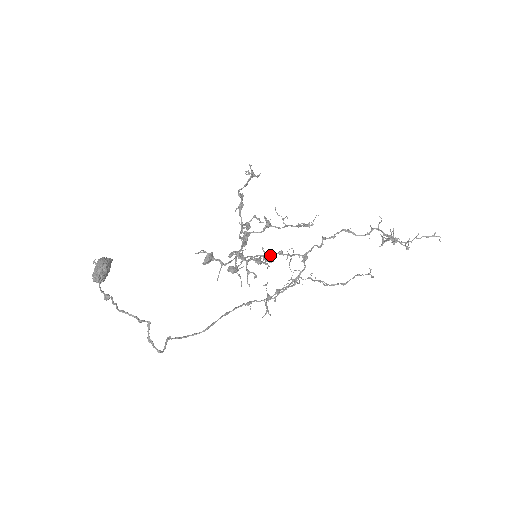
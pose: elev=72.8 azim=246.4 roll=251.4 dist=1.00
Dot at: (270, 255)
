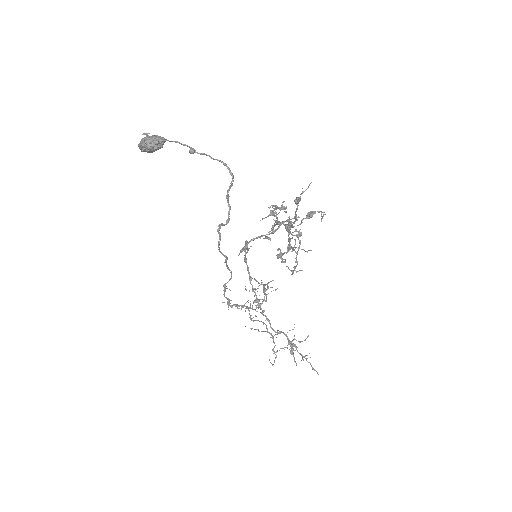
Dot at: occluded
